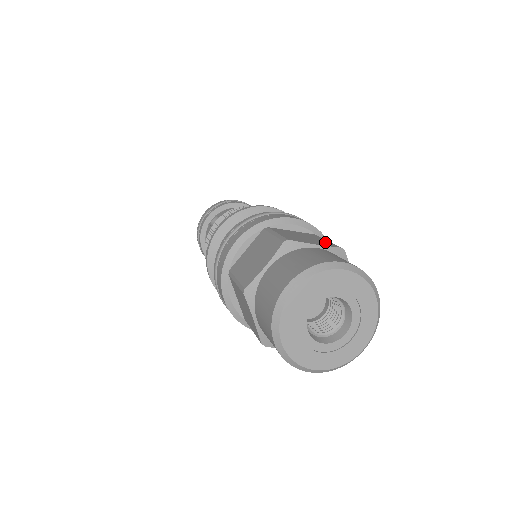
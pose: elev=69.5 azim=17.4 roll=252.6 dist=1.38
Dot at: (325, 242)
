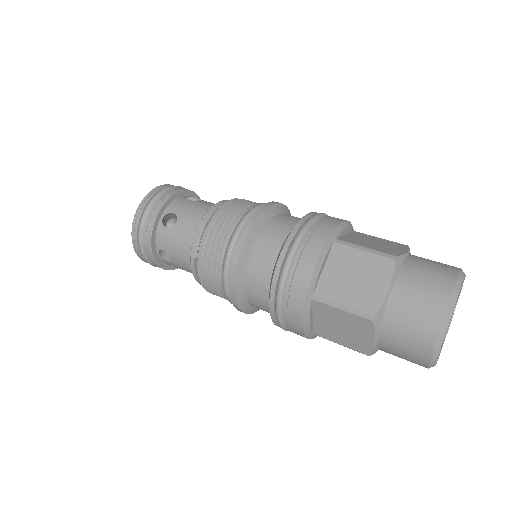
Dot at: (391, 243)
